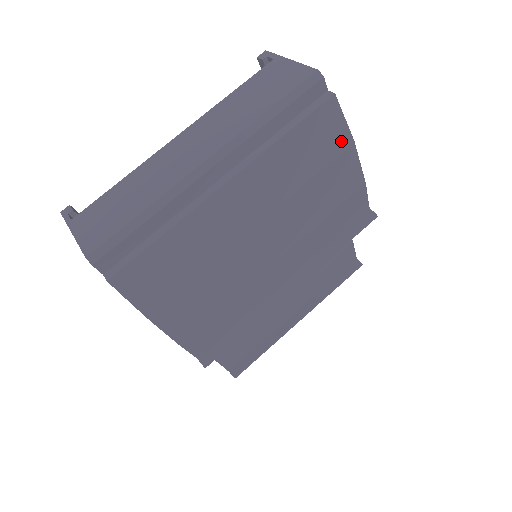
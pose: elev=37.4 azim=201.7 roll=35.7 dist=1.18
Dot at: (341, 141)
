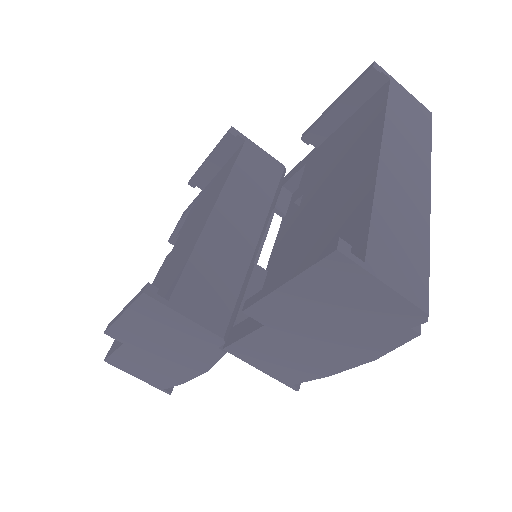
Dot at: occluded
